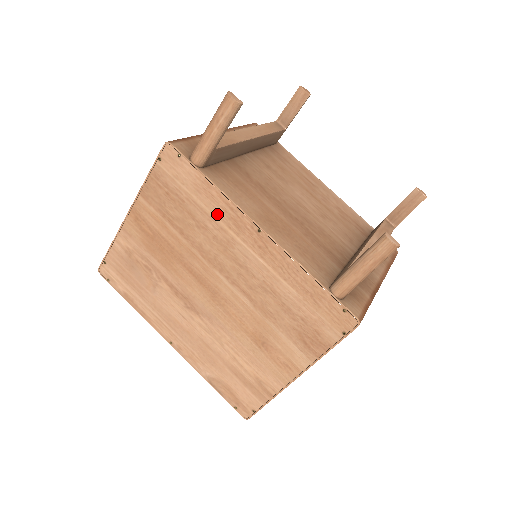
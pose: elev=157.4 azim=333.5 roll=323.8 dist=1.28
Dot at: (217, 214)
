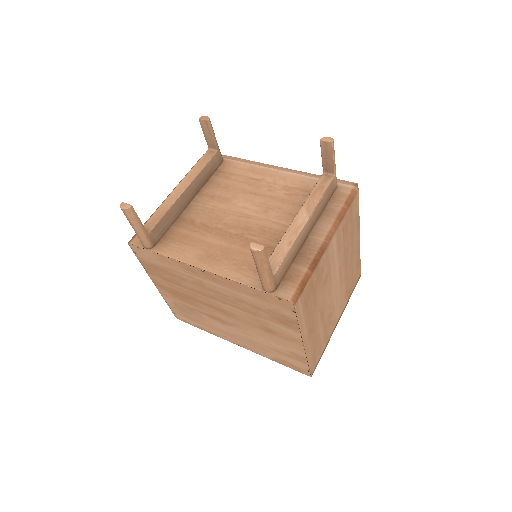
Dot at: (180, 270)
